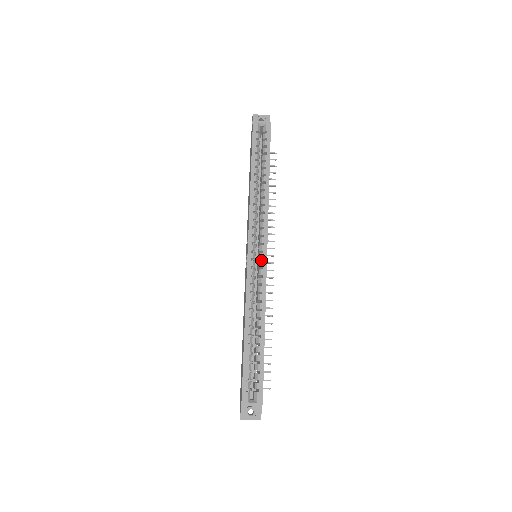
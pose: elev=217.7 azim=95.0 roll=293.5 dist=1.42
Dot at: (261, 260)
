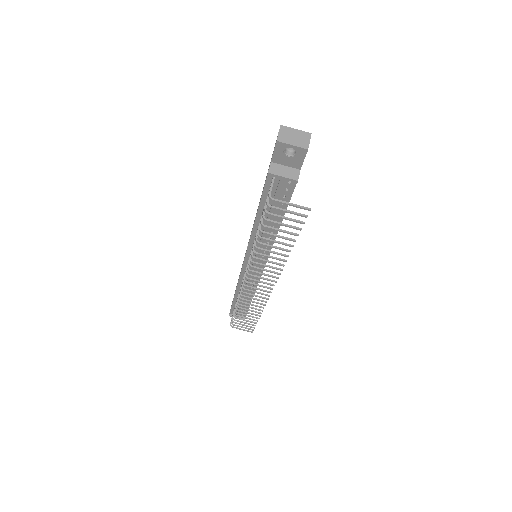
Dot at: occluded
